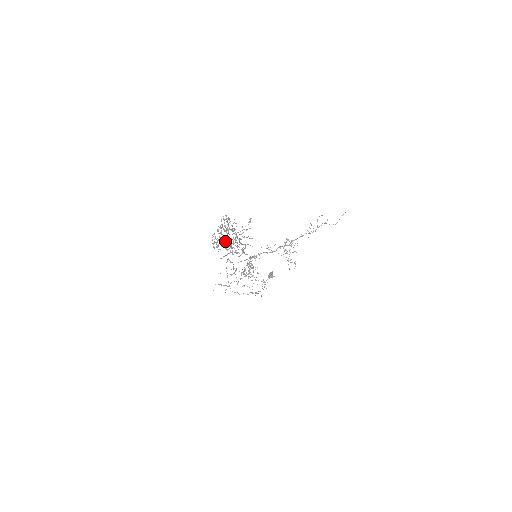
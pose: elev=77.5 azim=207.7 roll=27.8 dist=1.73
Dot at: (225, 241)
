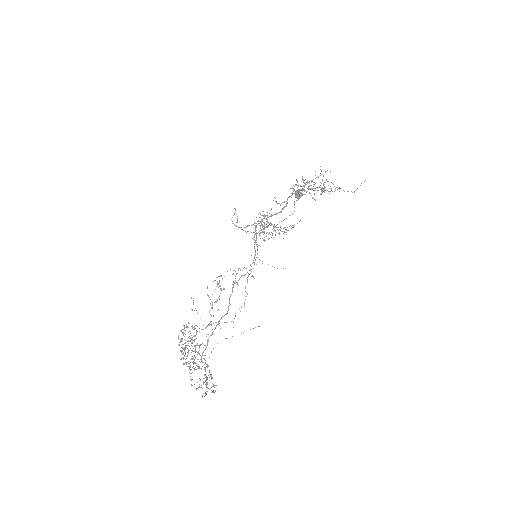
Dot at: occluded
